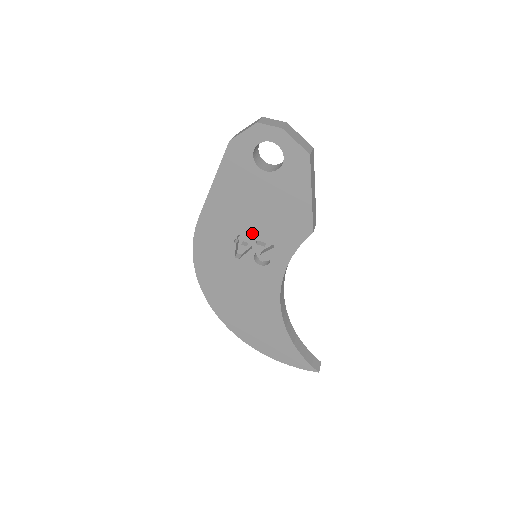
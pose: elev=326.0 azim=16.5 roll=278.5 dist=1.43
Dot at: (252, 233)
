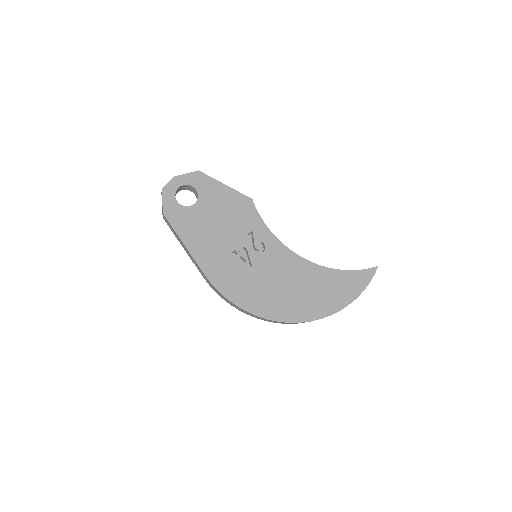
Dot at: (235, 241)
